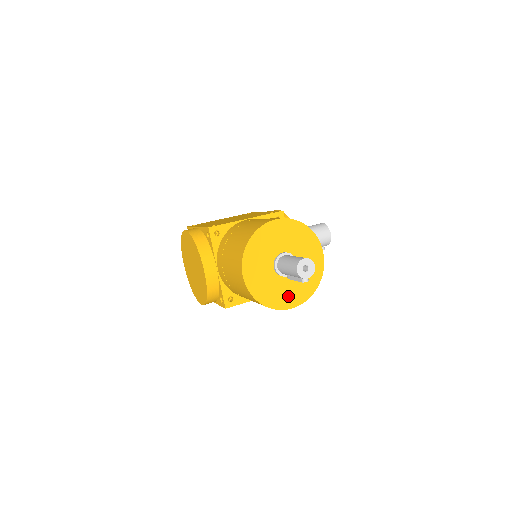
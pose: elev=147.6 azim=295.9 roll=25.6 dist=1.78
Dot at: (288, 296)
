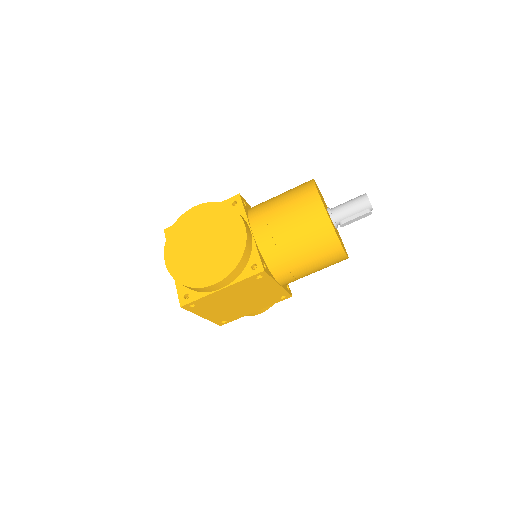
Dot at: occluded
